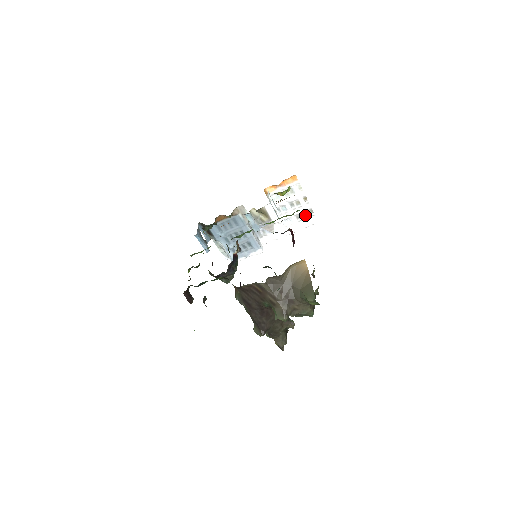
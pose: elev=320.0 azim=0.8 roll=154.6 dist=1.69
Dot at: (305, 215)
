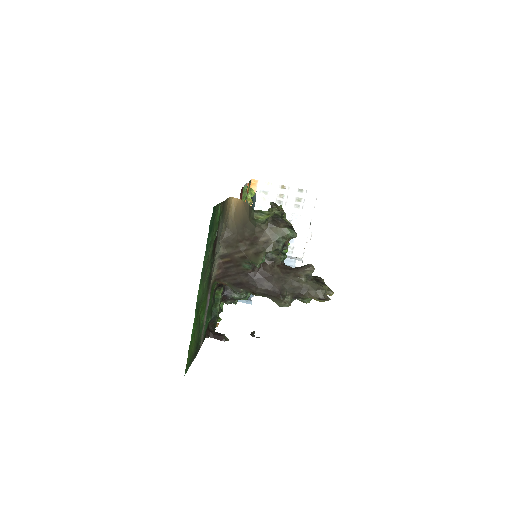
Dot at: (300, 199)
